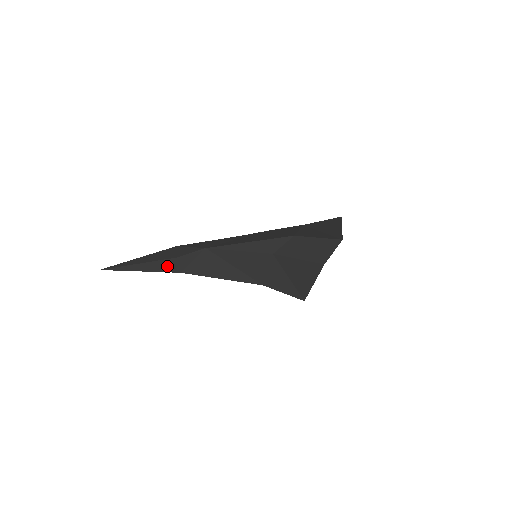
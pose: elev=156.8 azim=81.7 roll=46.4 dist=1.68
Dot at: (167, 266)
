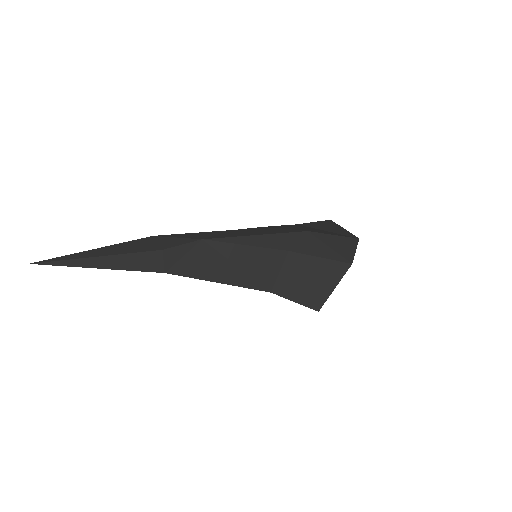
Dot at: (146, 262)
